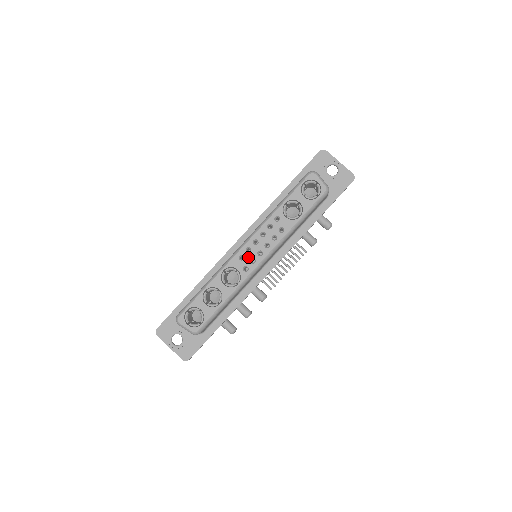
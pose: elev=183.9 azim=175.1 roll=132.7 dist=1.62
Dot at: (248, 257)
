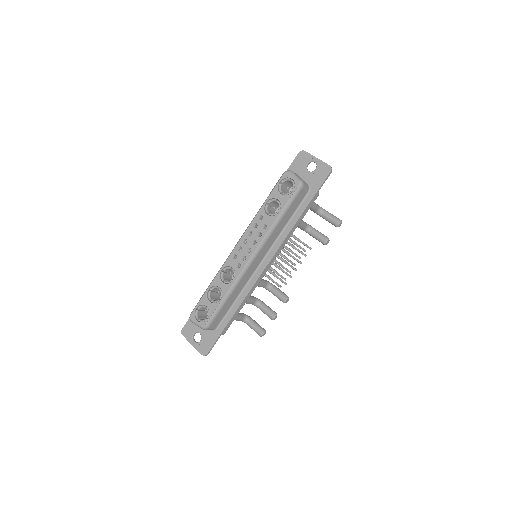
Dot at: (240, 255)
